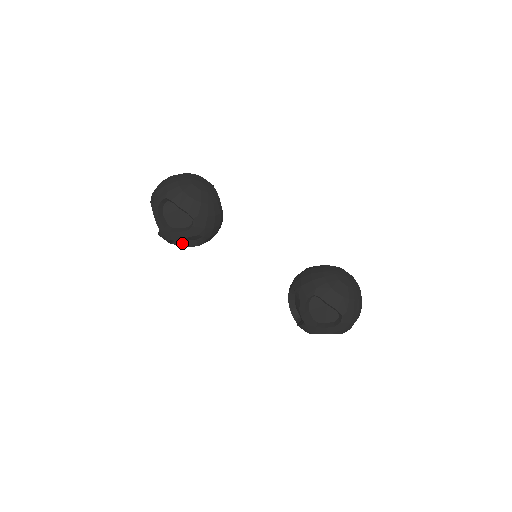
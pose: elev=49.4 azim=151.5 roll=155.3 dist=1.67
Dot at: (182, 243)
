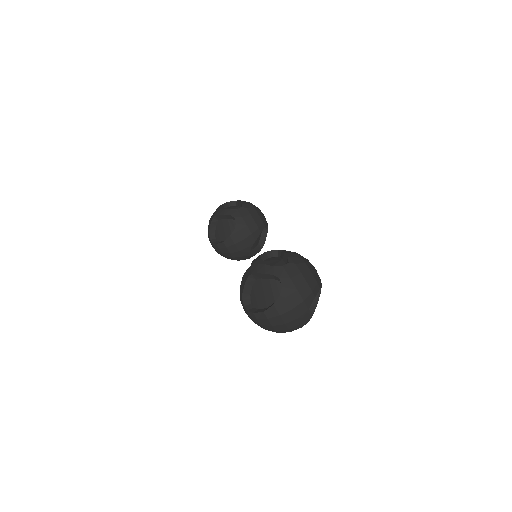
Dot at: (215, 242)
